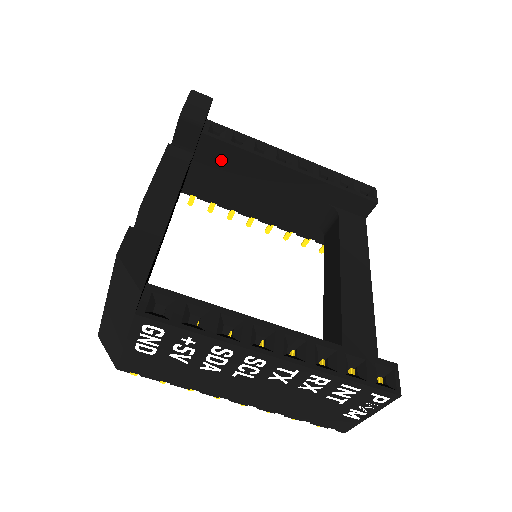
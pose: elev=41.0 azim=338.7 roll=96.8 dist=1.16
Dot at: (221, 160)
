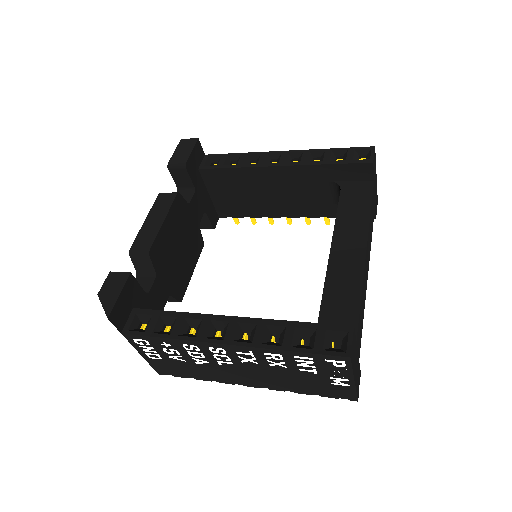
Dot at: (225, 183)
